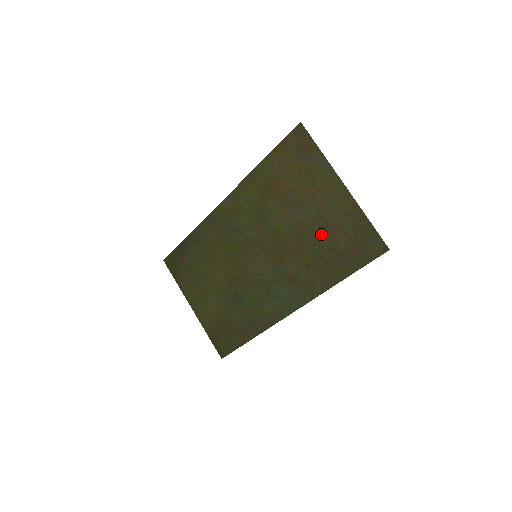
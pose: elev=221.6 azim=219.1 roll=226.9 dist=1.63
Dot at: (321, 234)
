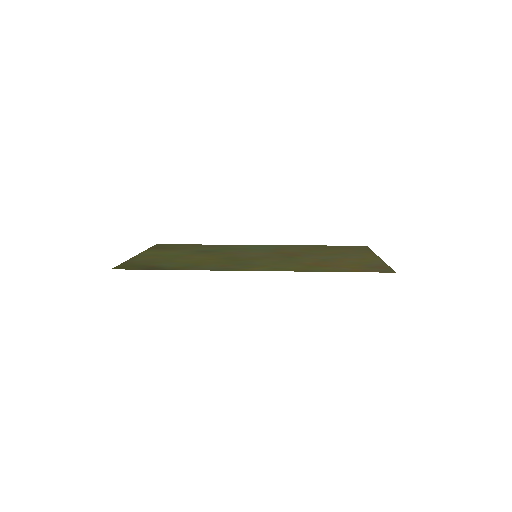
Dot at: (330, 253)
